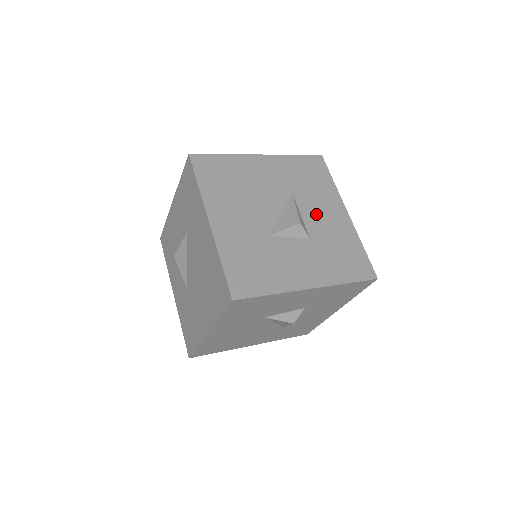
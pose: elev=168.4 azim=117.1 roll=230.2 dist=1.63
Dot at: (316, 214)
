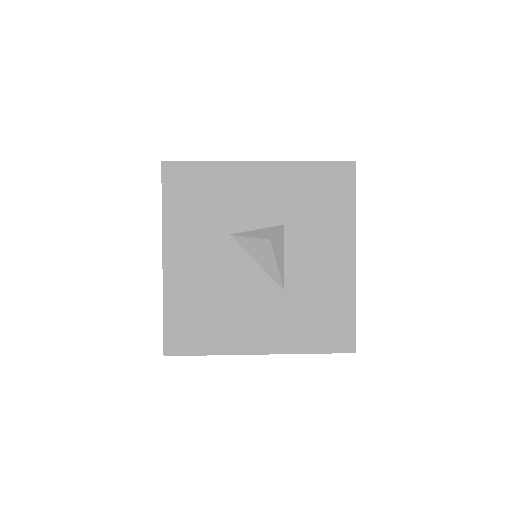
Dot at: occluded
